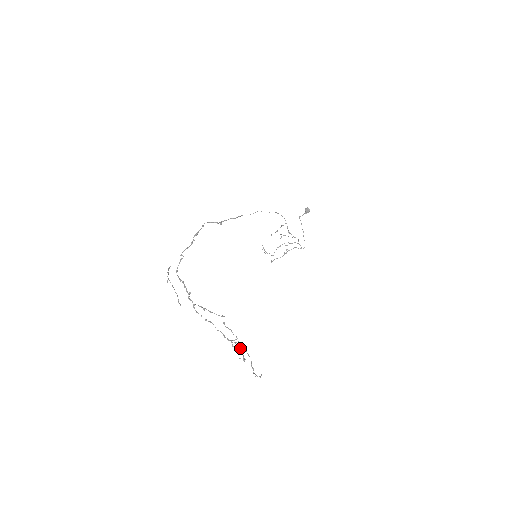
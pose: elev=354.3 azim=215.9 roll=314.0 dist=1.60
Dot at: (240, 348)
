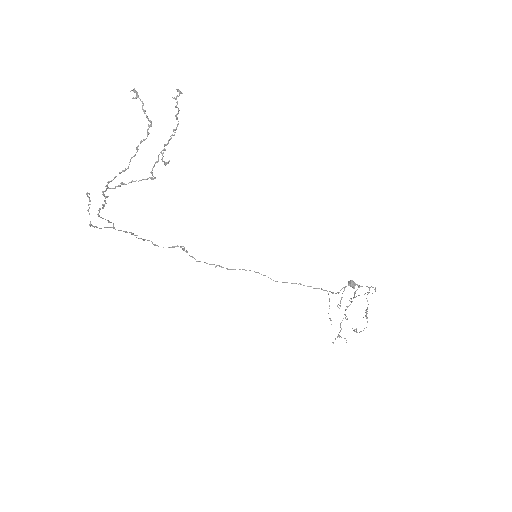
Dot at: occluded
